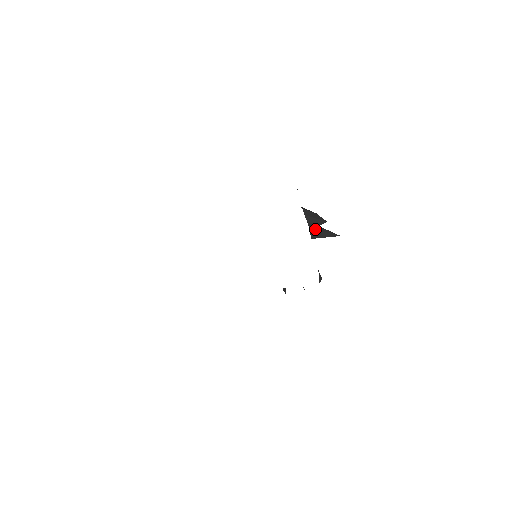
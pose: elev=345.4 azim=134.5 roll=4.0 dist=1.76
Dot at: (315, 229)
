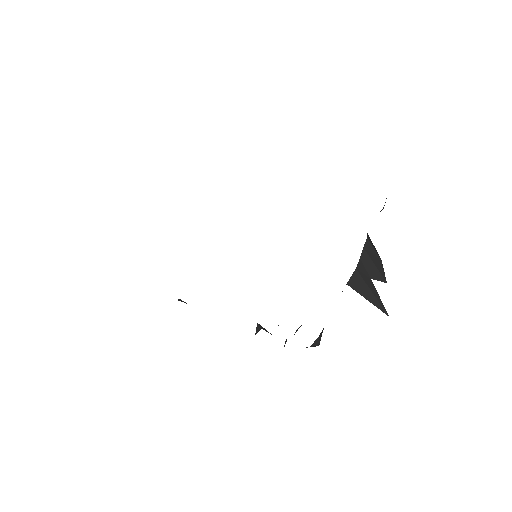
Dot at: (362, 277)
